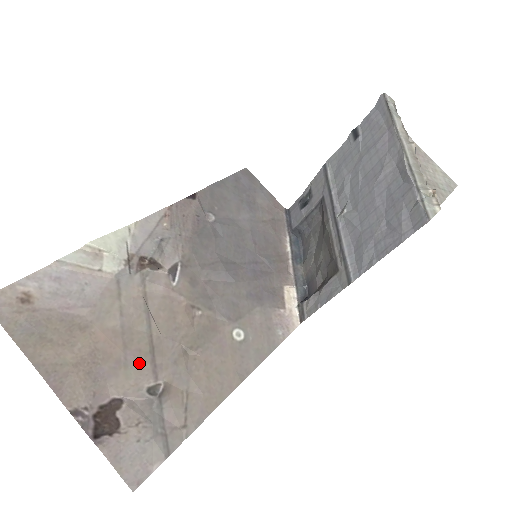
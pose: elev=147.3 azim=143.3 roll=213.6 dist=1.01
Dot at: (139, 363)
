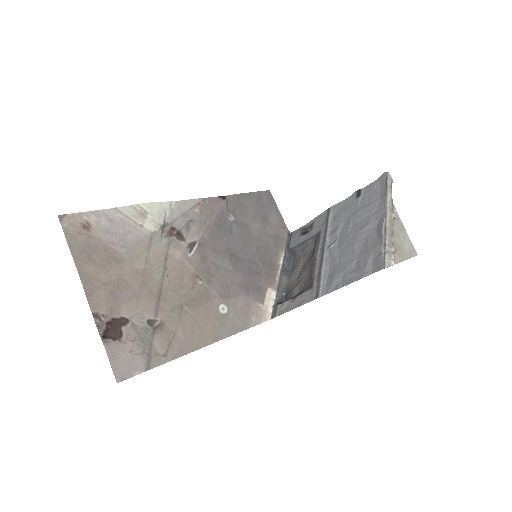
Dot at: (148, 300)
